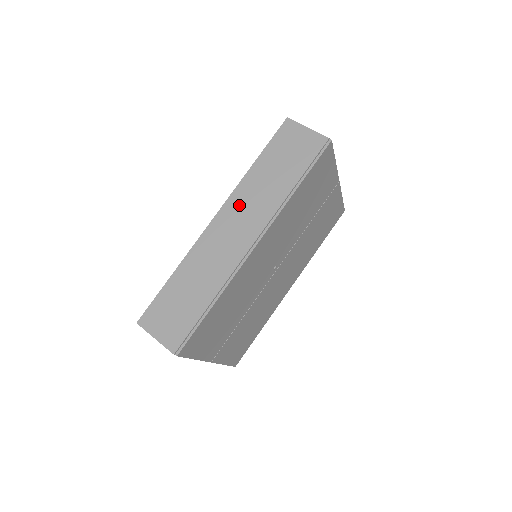
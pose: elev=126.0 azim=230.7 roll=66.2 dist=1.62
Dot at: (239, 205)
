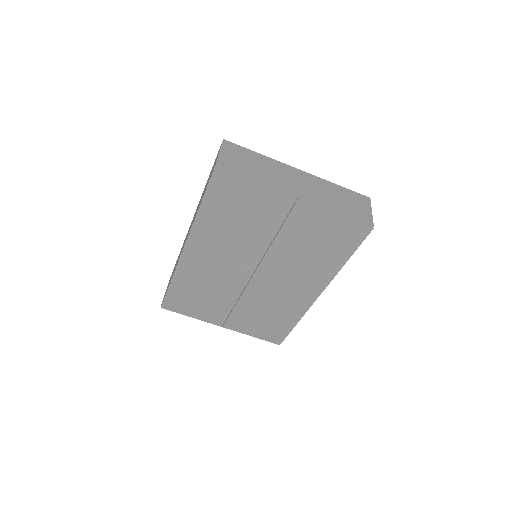
Dot at: occluded
